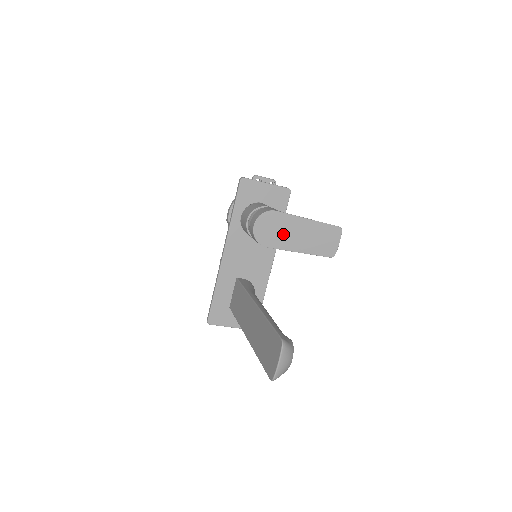
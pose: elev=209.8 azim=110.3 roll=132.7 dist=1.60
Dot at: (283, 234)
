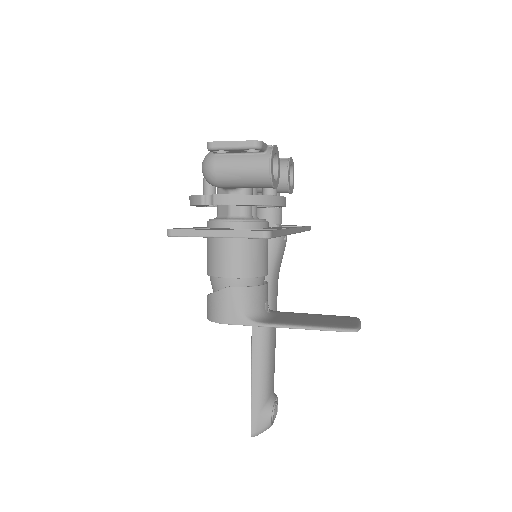
Dot at: occluded
